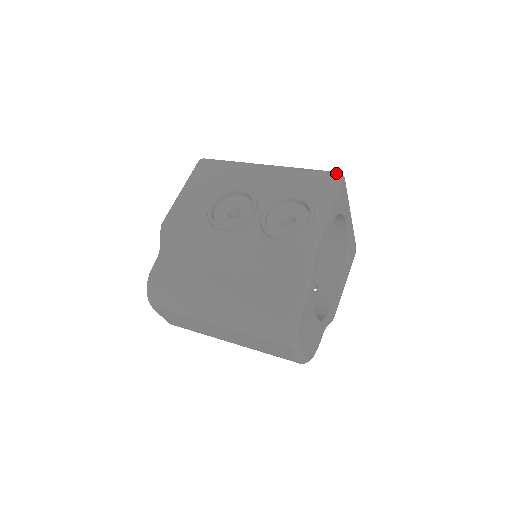
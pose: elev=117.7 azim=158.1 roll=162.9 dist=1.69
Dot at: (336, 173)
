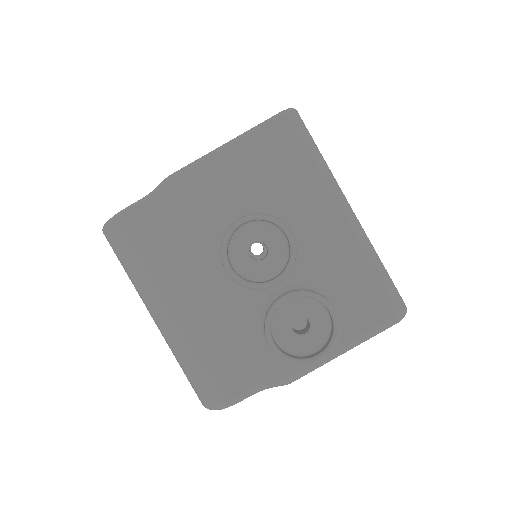
Dot at: (401, 312)
